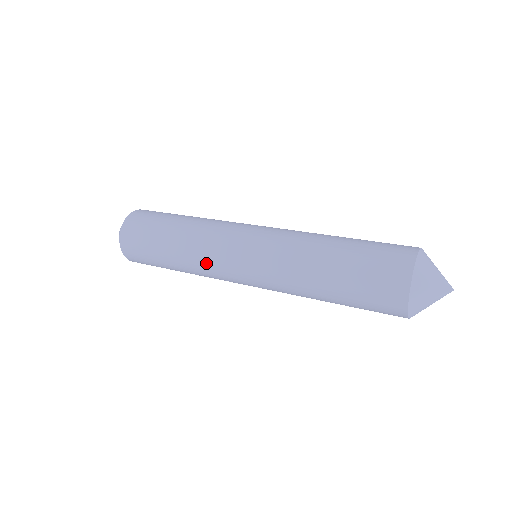
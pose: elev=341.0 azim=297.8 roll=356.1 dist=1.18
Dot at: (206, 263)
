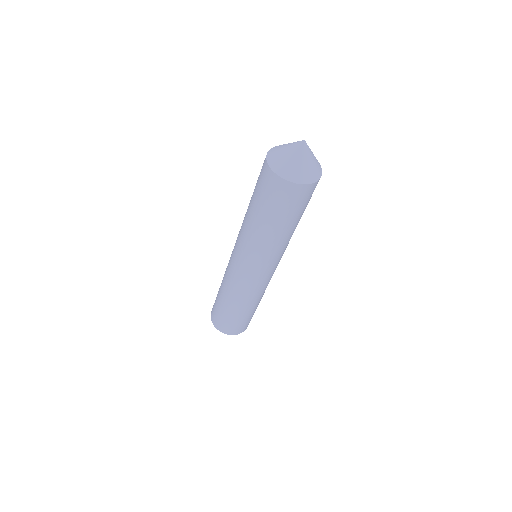
Dot at: (235, 287)
